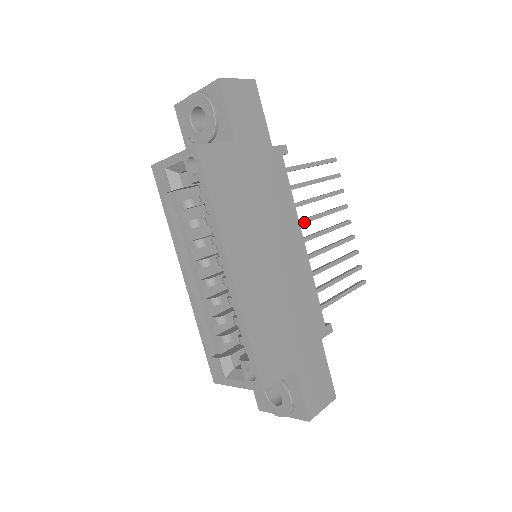
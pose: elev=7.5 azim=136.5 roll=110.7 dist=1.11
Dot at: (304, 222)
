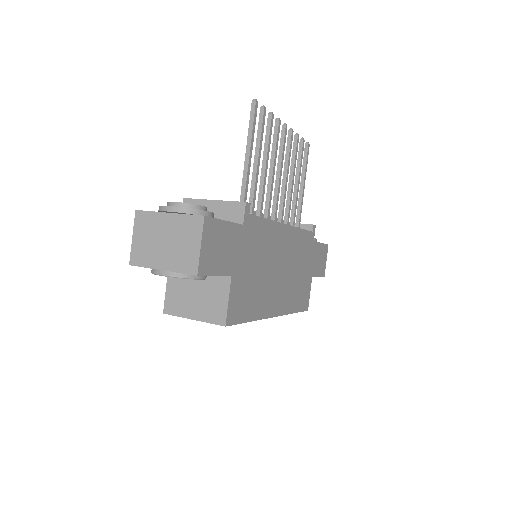
Dot at: (271, 199)
